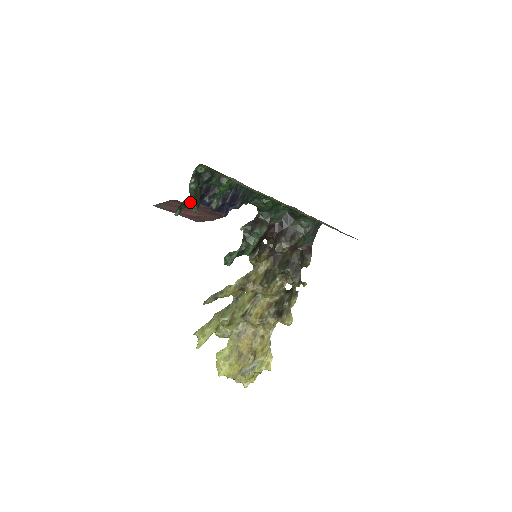
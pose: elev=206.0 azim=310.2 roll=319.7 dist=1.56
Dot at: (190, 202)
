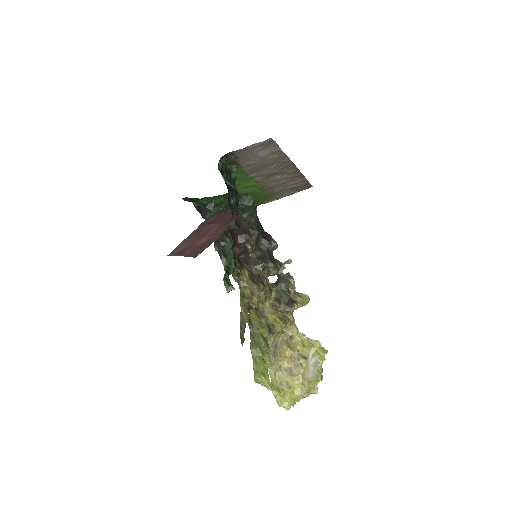
Dot at: (242, 197)
